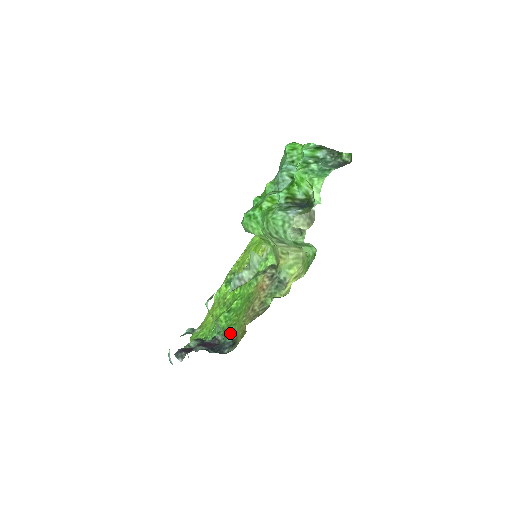
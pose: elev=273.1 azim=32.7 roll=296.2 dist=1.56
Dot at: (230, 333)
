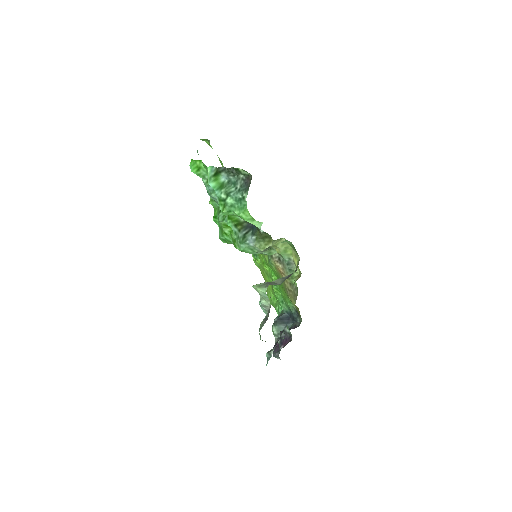
Dot at: (290, 306)
